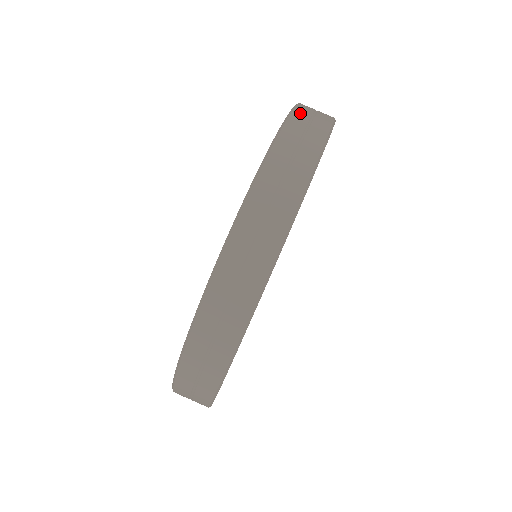
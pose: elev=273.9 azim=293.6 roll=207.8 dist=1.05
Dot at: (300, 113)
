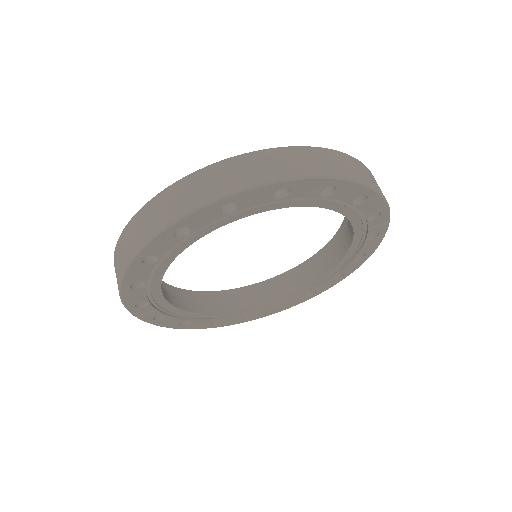
Dot at: (306, 151)
